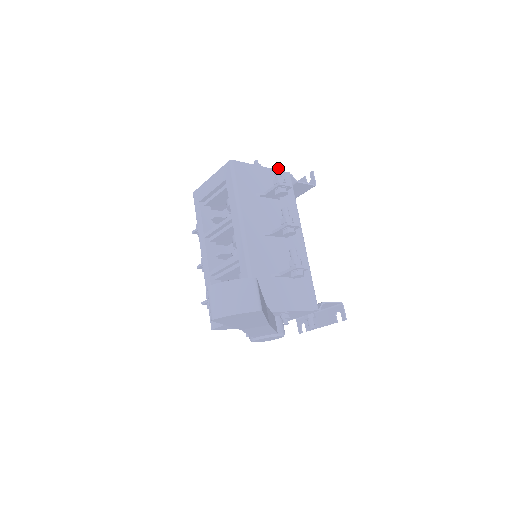
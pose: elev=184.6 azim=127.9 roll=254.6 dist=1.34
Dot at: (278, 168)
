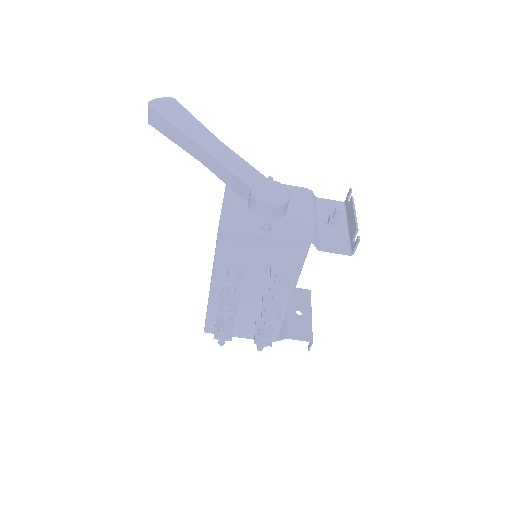
Dot at: occluded
